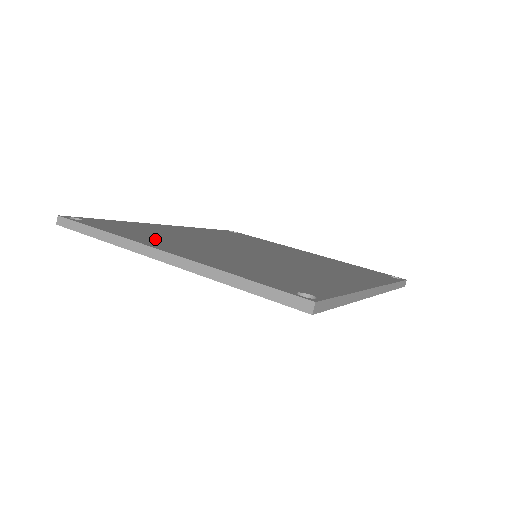
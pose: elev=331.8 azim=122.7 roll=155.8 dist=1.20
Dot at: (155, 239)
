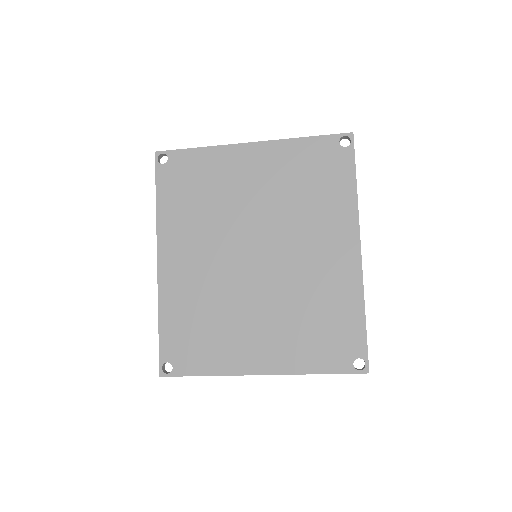
Dot at: occluded
